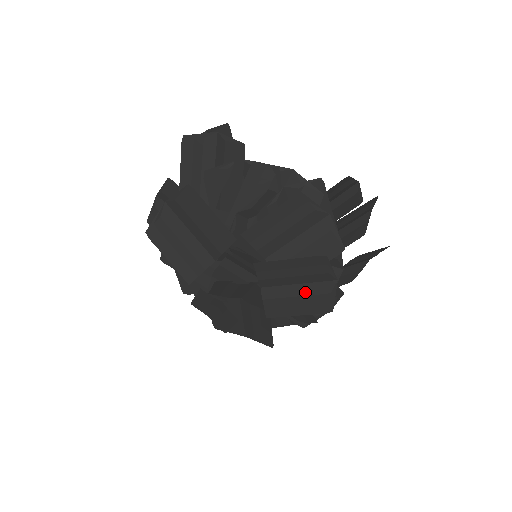
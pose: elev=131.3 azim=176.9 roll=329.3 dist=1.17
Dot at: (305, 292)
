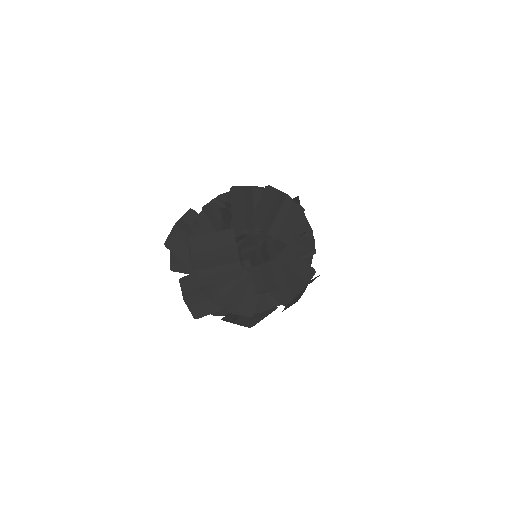
Dot at: (284, 214)
